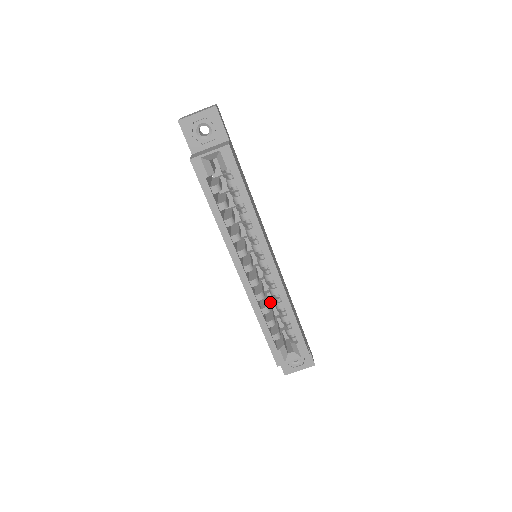
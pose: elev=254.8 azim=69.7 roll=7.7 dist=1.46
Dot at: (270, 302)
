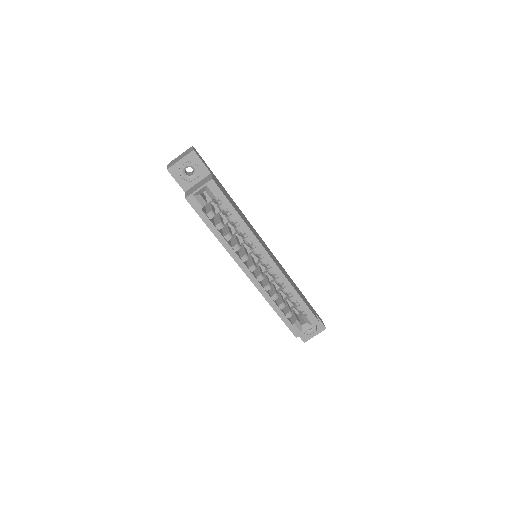
Dot at: (277, 288)
